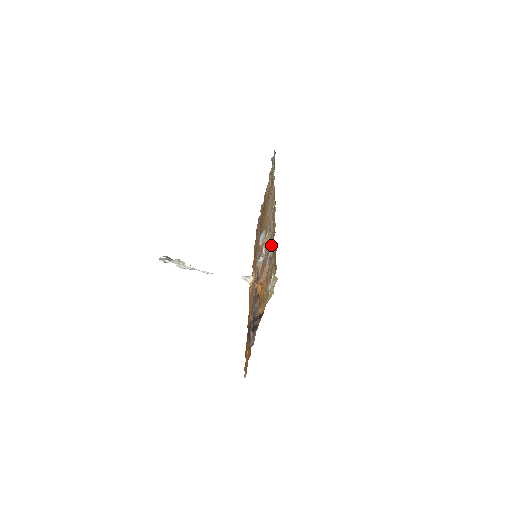
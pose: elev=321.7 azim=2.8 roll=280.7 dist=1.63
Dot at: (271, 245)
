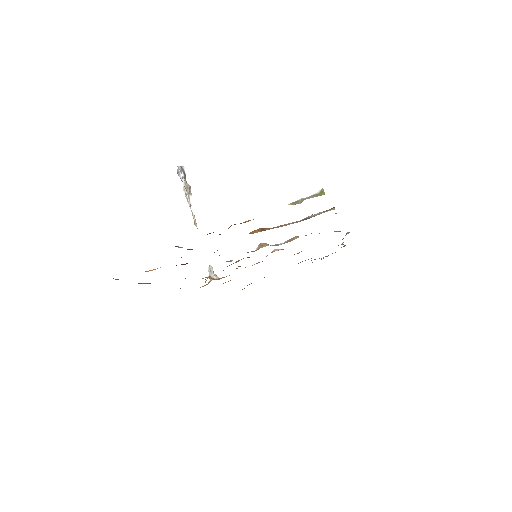
Dot at: (323, 211)
